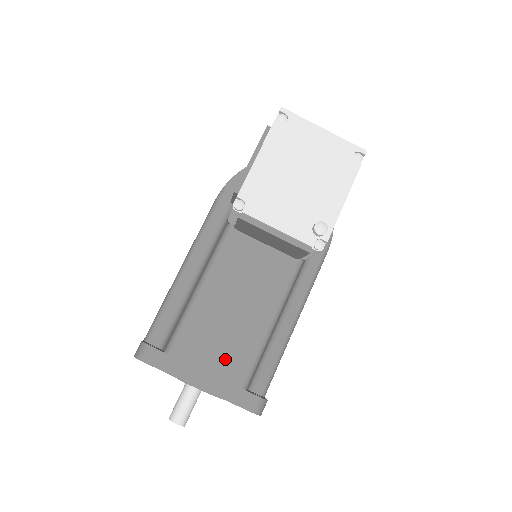
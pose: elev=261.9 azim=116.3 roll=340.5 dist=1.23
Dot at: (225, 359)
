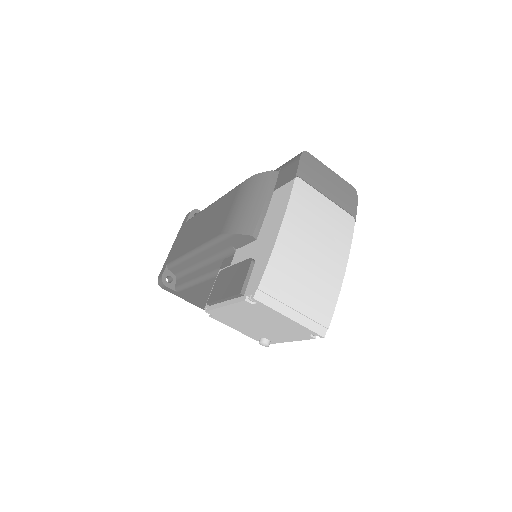
Dot at: occluded
